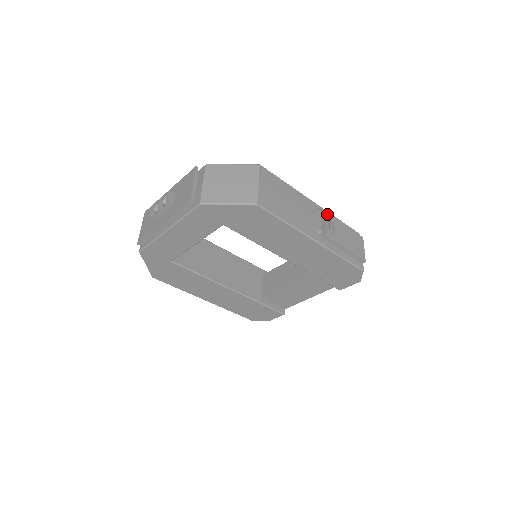
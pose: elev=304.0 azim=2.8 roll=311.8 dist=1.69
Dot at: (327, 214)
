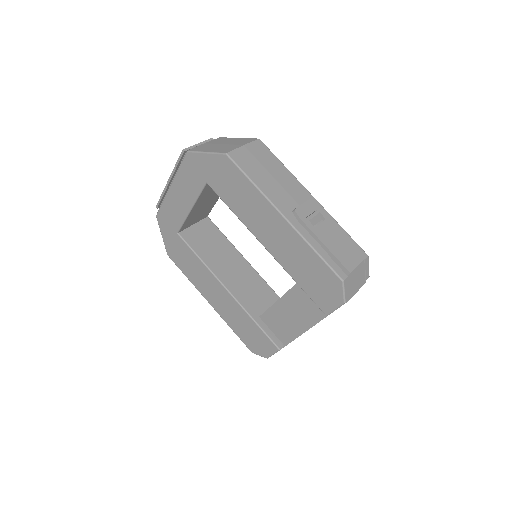
Dot at: (320, 208)
